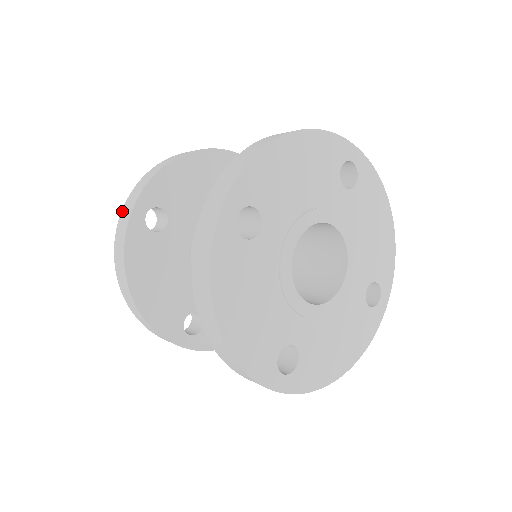
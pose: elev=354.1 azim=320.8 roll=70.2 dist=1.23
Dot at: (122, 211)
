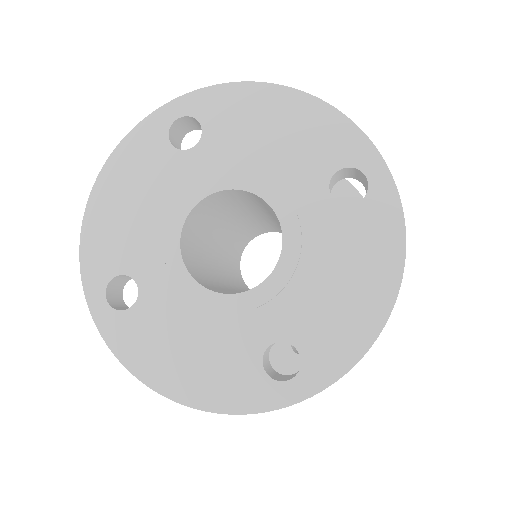
Dot at: occluded
